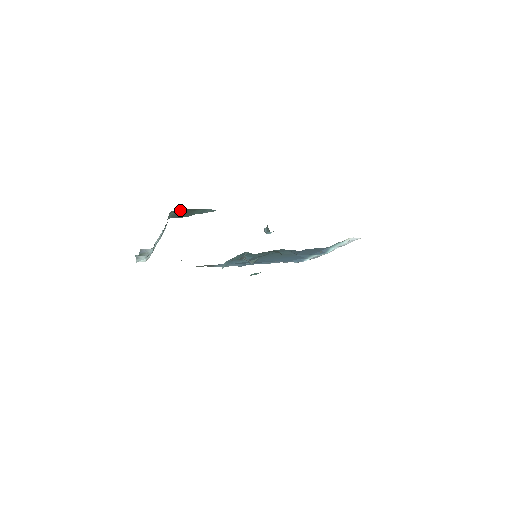
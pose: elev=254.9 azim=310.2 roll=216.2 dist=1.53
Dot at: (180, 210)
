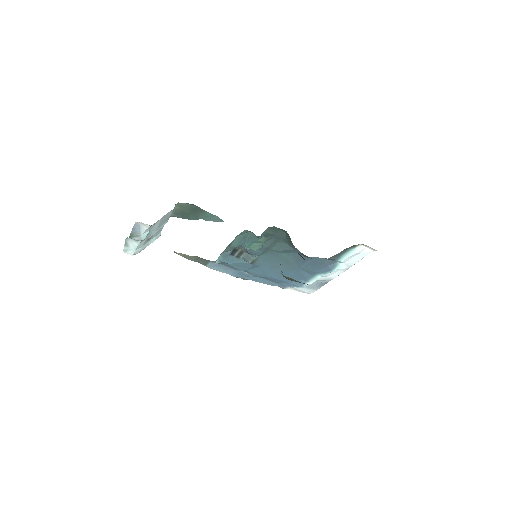
Dot at: (187, 205)
